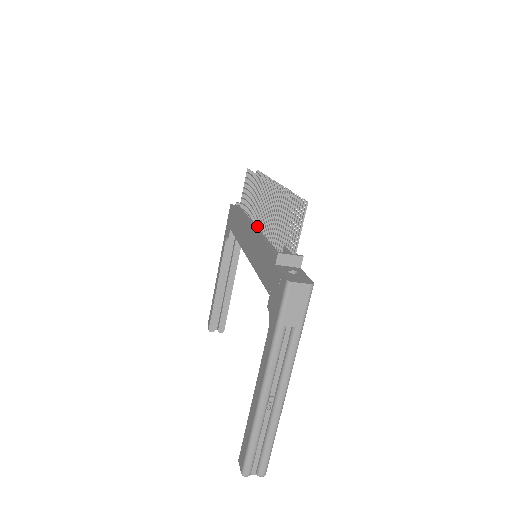
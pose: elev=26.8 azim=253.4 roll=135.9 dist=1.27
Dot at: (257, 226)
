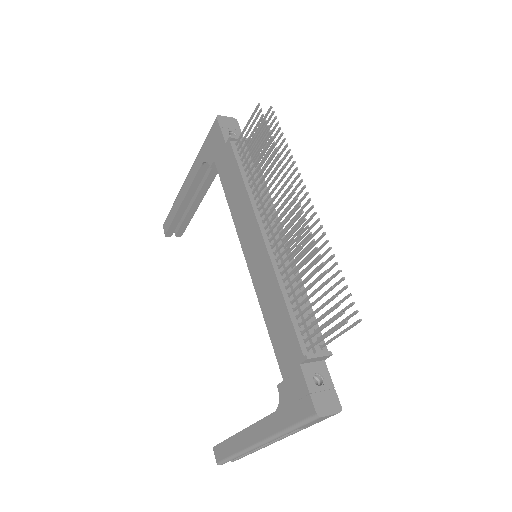
Dot at: (269, 241)
